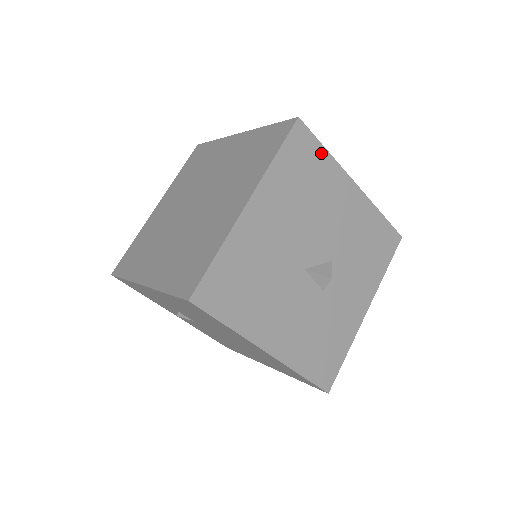
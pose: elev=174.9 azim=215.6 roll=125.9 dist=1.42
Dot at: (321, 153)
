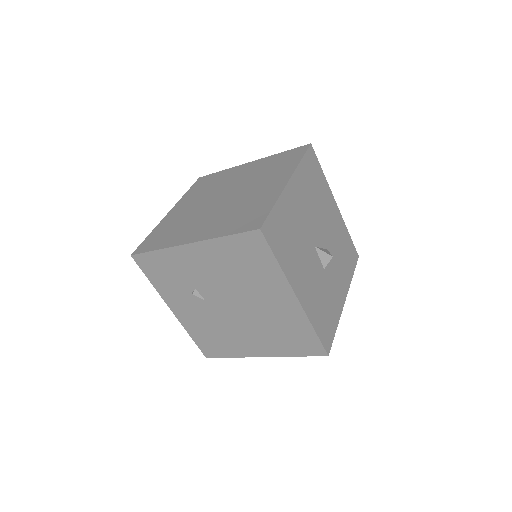
Dot at: (321, 173)
